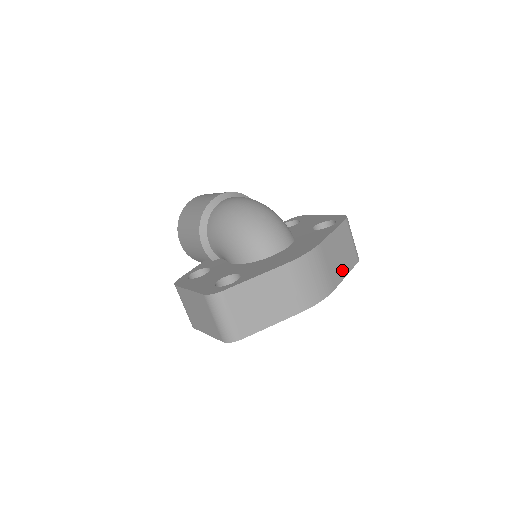
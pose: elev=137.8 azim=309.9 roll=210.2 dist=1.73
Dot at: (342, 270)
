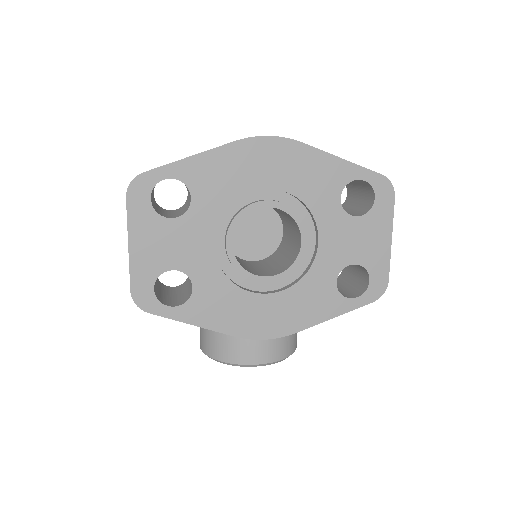
Dot at: occluded
